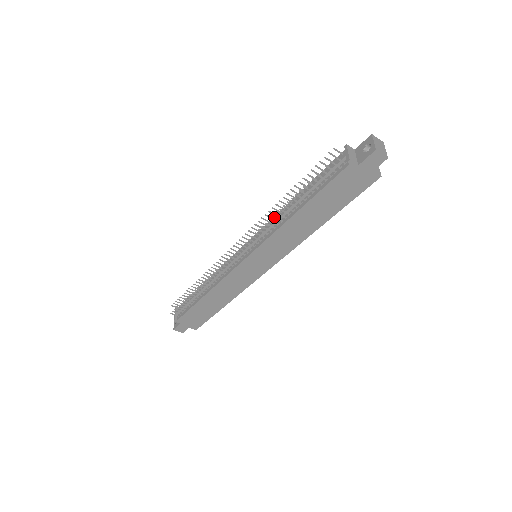
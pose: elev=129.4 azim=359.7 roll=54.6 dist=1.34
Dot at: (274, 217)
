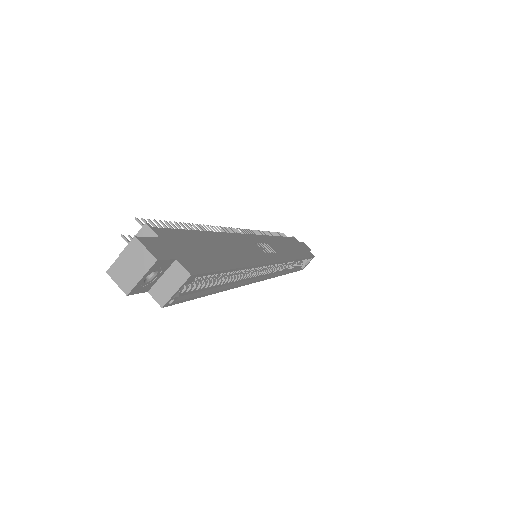
Dot at: occluded
